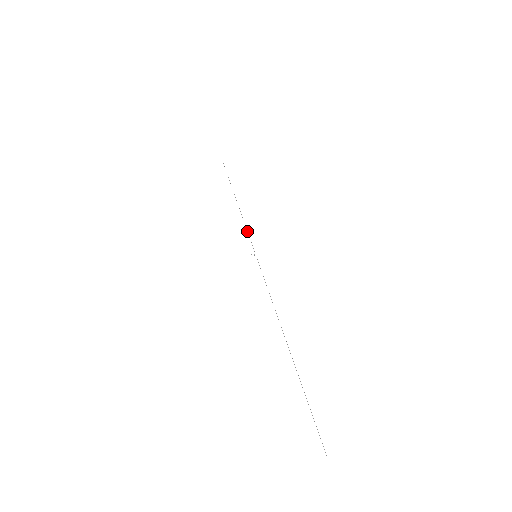
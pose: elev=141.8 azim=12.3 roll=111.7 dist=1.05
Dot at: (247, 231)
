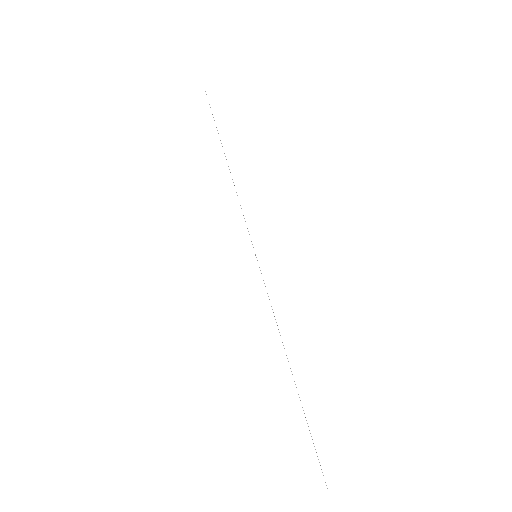
Dot at: occluded
